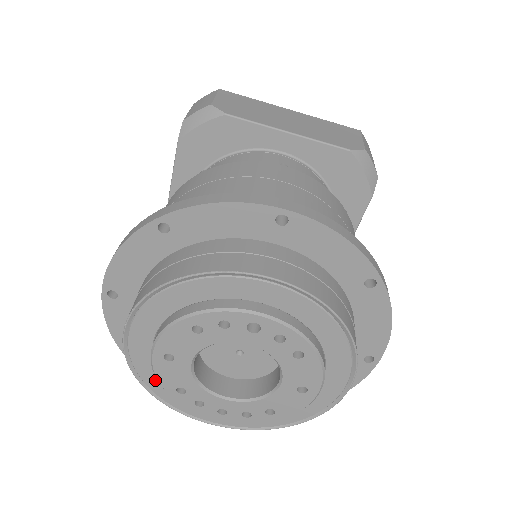
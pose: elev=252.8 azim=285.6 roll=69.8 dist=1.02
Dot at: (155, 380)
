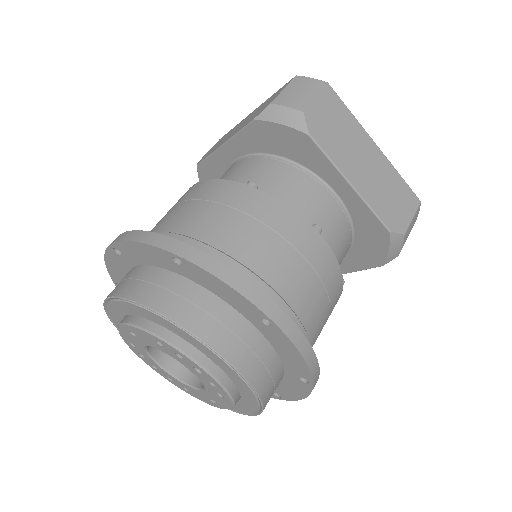
Dot at: (119, 322)
